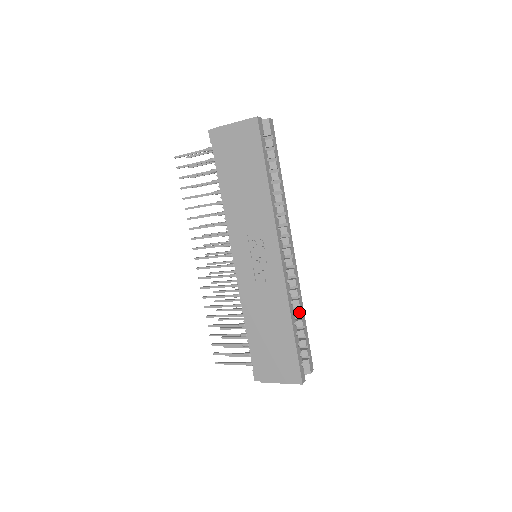
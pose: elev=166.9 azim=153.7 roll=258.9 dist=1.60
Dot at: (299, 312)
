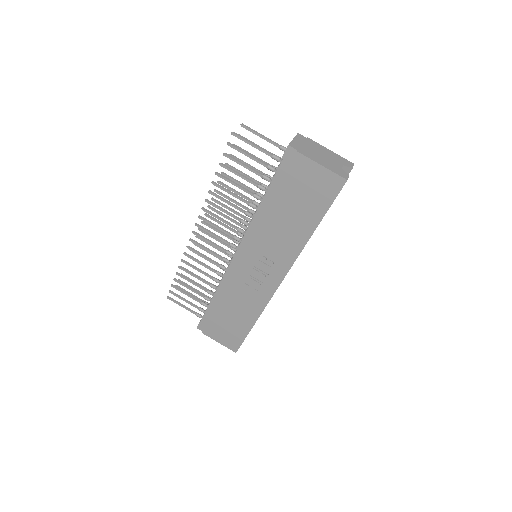
Dot at: occluded
